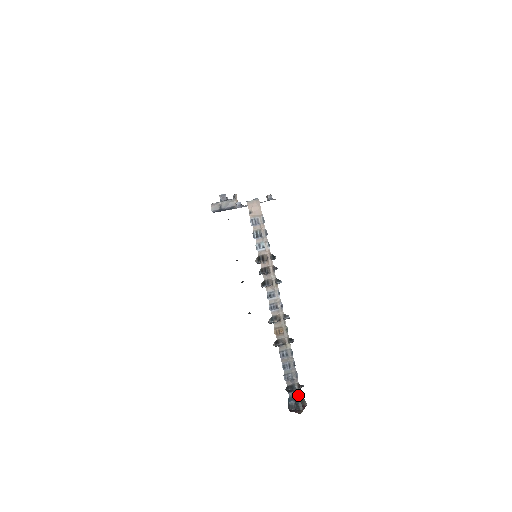
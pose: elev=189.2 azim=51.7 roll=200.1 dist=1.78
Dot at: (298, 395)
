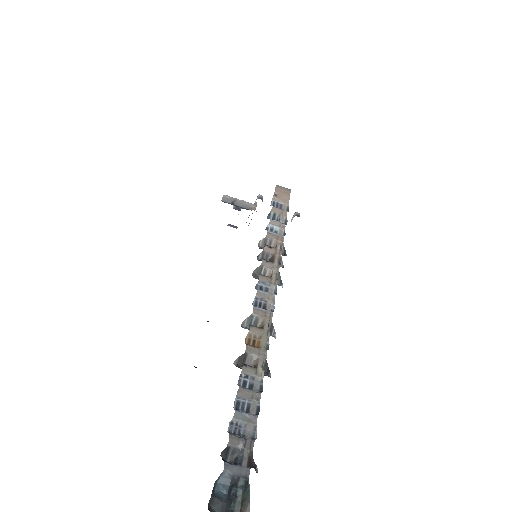
Dot at: (242, 477)
